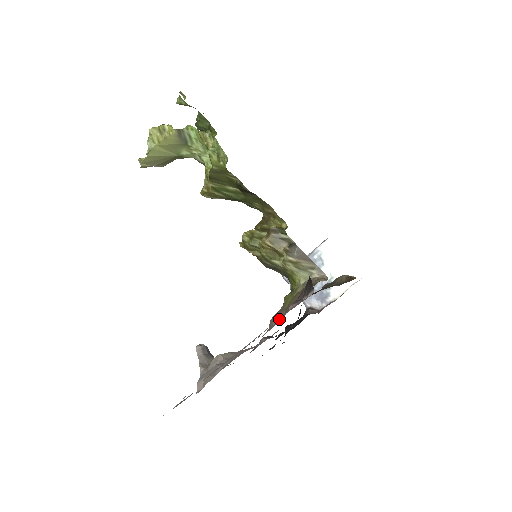
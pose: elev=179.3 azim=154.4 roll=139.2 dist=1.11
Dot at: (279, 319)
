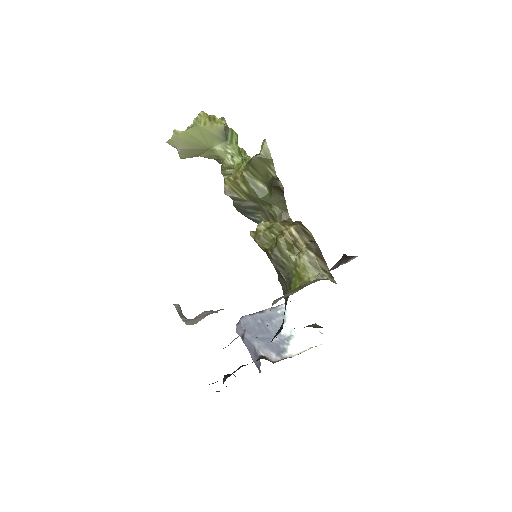
Dot at: occluded
